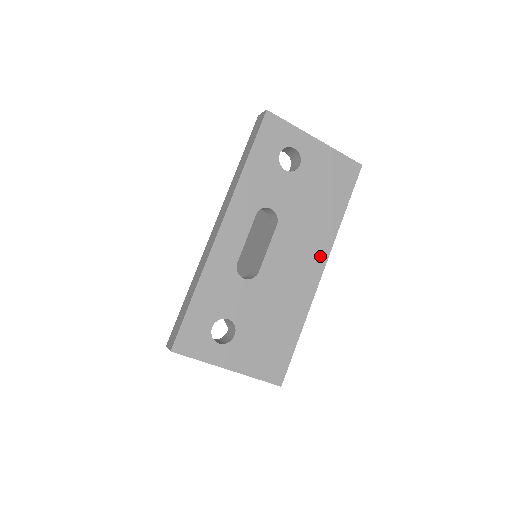
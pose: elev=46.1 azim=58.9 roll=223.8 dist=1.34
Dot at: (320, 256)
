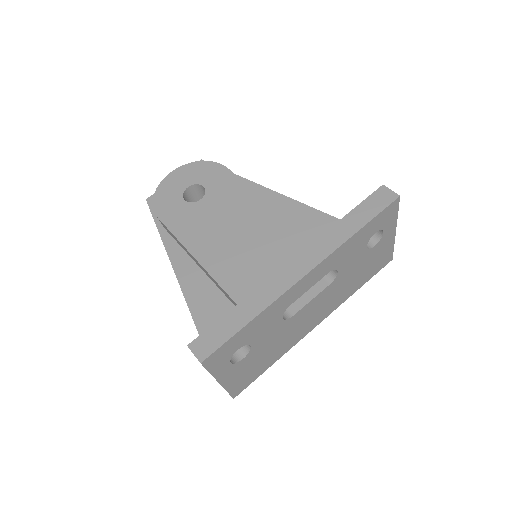
Dot at: (326, 314)
